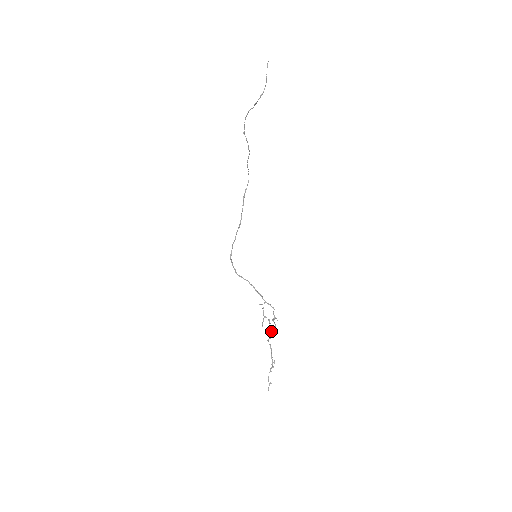
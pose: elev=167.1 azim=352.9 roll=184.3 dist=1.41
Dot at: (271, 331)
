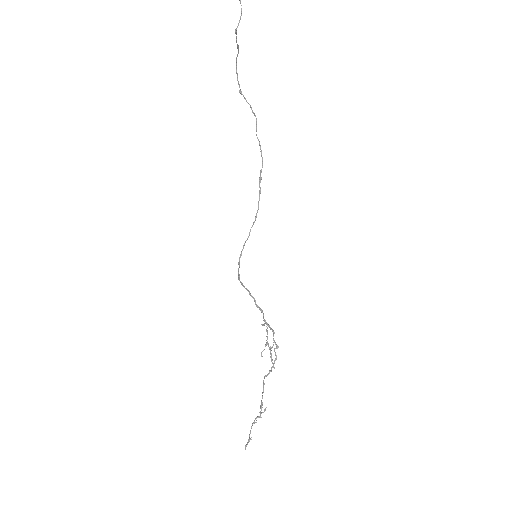
Dot at: occluded
